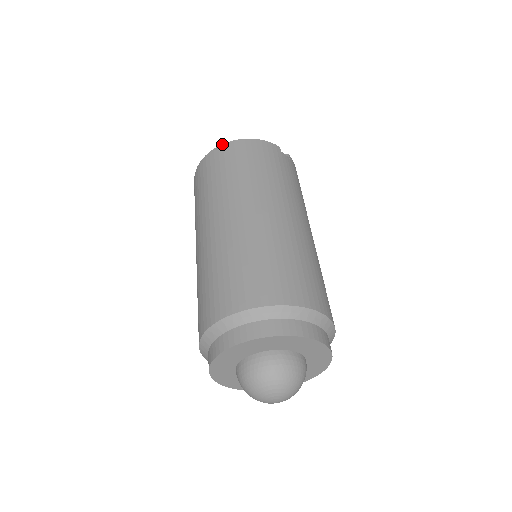
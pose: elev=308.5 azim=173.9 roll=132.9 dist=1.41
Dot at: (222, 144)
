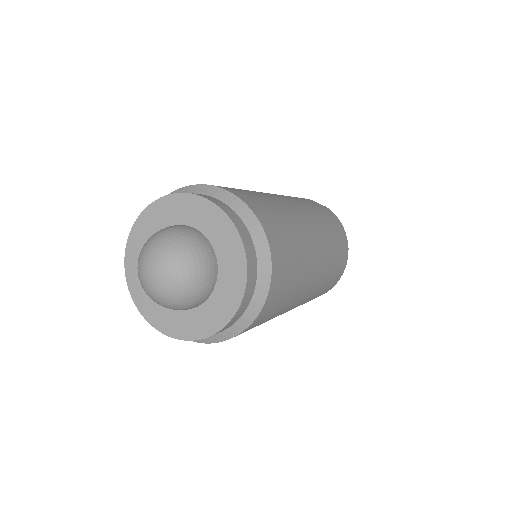
Dot at: occluded
